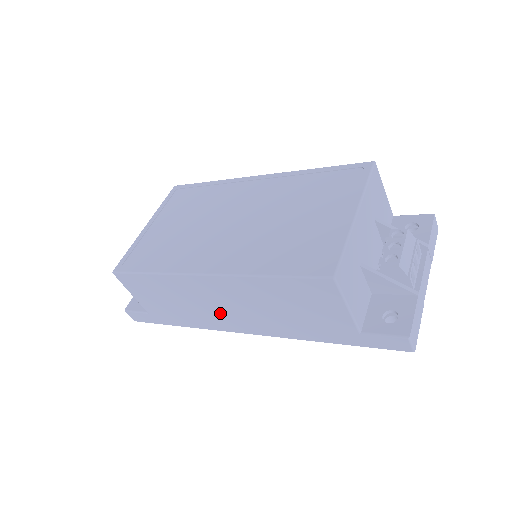
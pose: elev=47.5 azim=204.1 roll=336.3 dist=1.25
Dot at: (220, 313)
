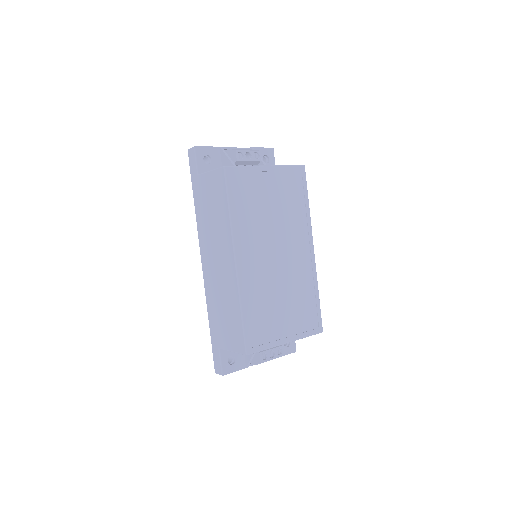
Dot at: (212, 252)
